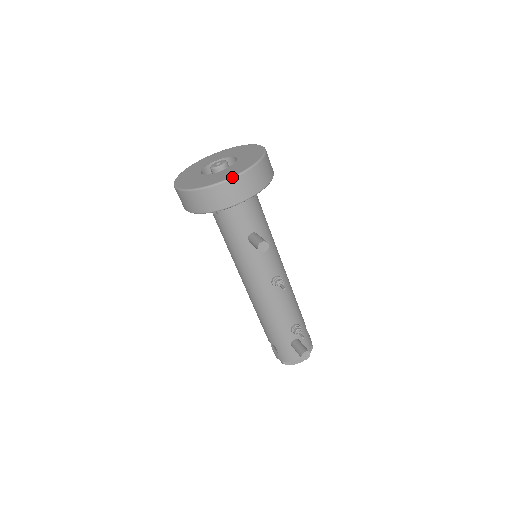
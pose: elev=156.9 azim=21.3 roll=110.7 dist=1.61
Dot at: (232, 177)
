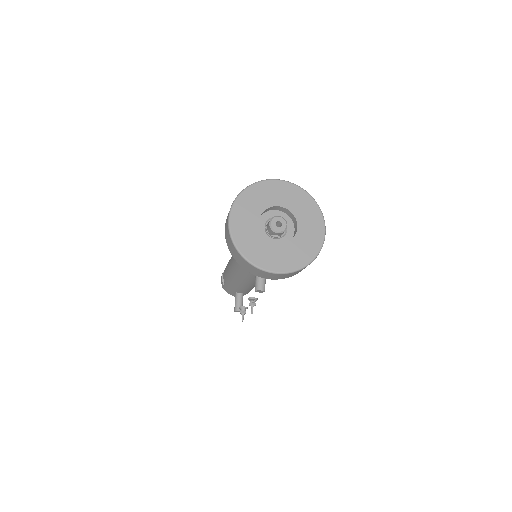
Dot at: (274, 273)
